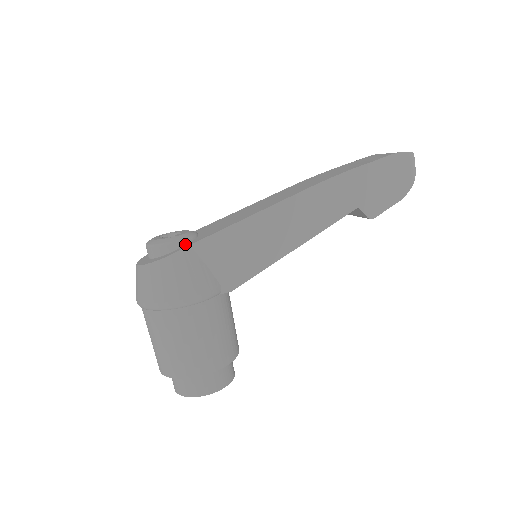
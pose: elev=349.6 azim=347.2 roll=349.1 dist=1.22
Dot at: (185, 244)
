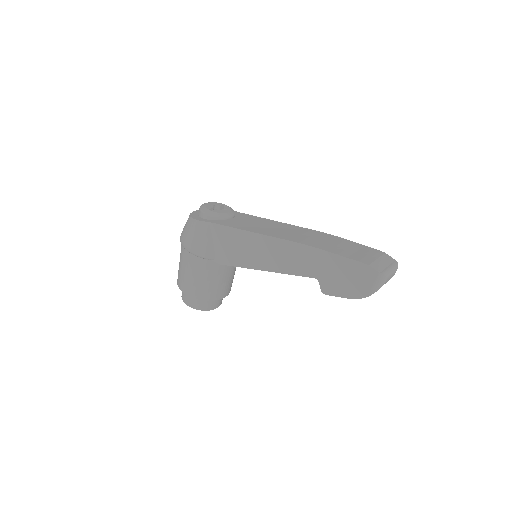
Dot at: (212, 219)
